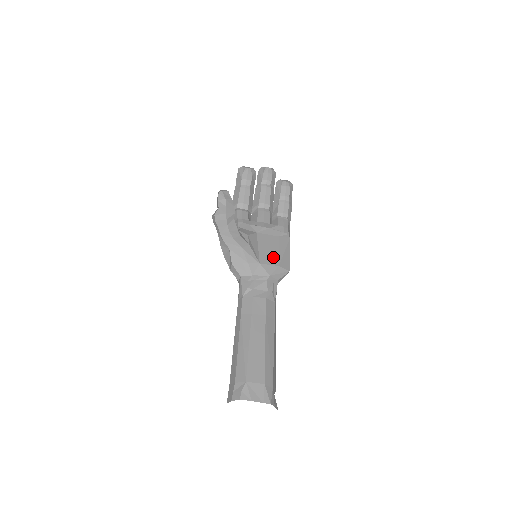
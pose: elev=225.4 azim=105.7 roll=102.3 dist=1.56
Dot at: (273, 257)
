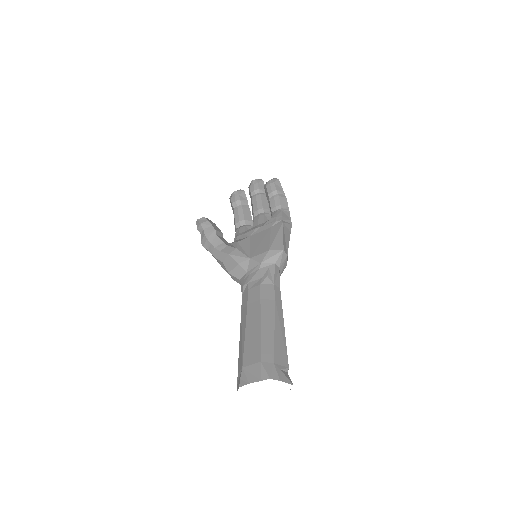
Dot at: (263, 246)
